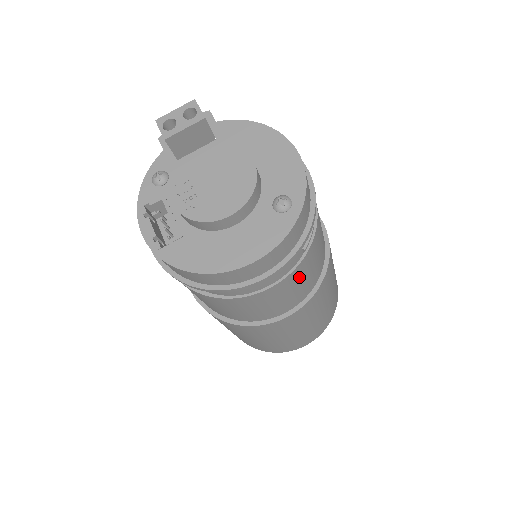
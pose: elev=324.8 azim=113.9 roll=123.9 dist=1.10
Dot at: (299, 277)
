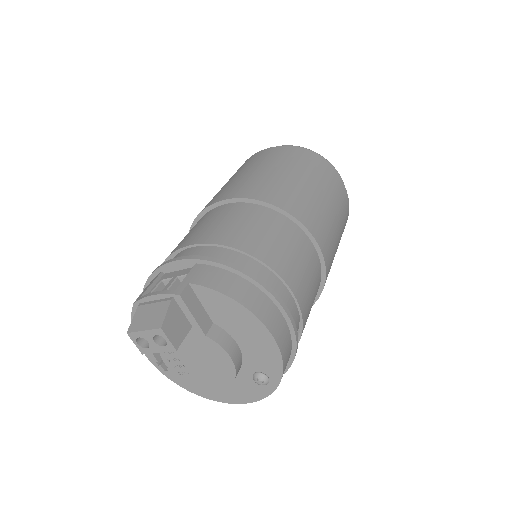
Dot at: occluded
